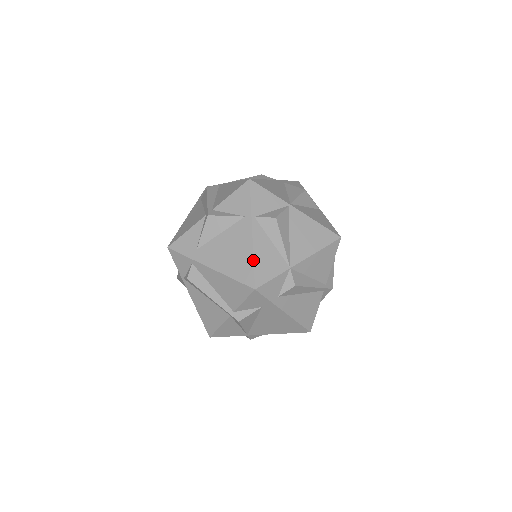
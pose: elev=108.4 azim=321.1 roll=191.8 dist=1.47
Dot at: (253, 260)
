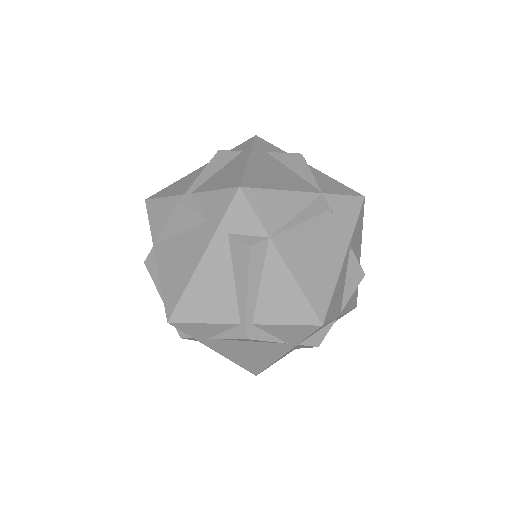
Dot at: occluded
